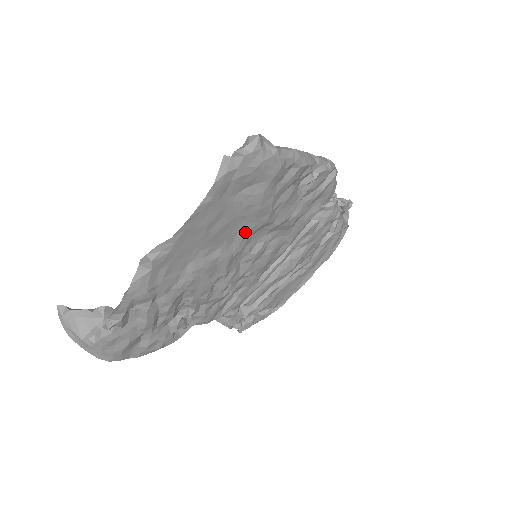
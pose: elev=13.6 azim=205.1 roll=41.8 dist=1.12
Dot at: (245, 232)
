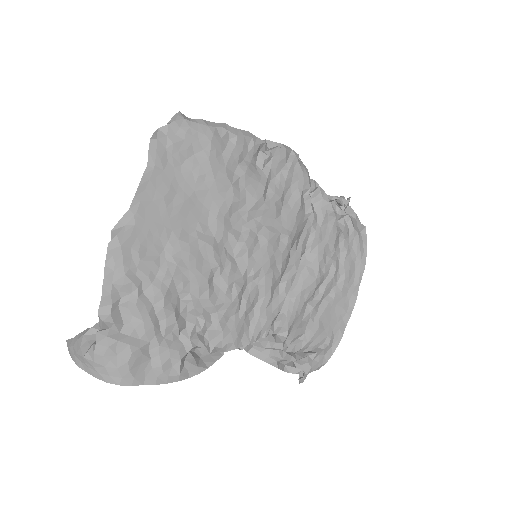
Dot at: (216, 212)
